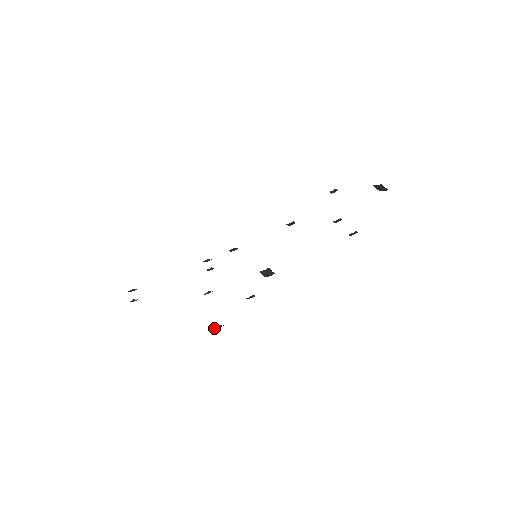
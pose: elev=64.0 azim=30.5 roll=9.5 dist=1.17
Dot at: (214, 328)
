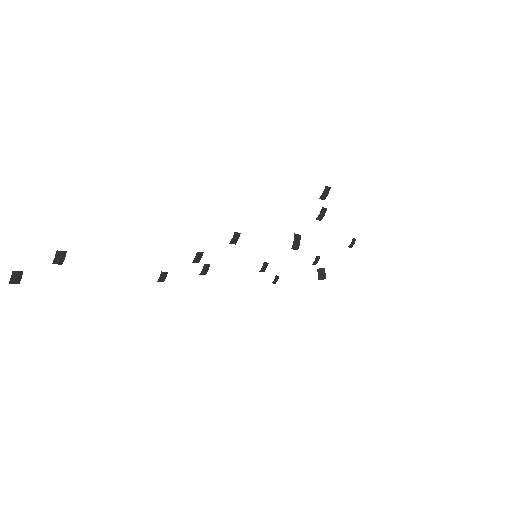
Dot at: (326, 187)
